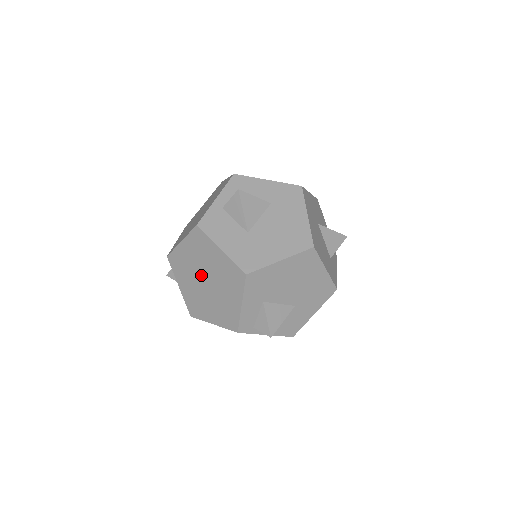
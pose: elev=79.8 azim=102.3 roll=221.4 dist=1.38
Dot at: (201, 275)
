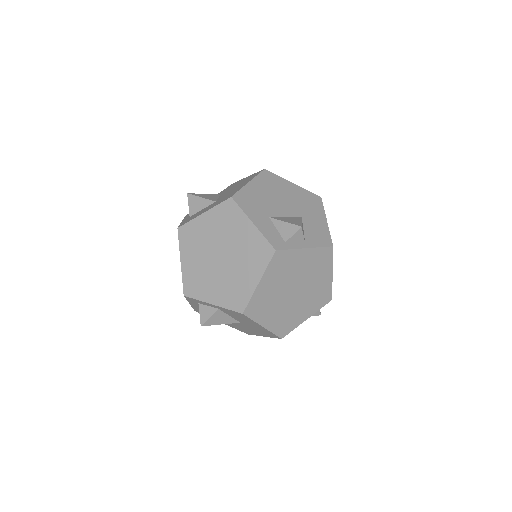
Dot at: (213, 259)
